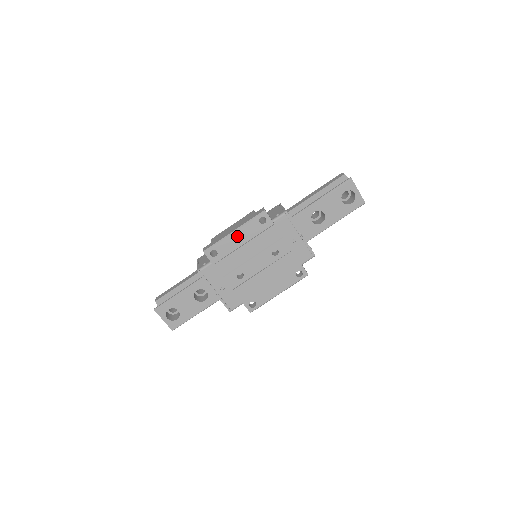
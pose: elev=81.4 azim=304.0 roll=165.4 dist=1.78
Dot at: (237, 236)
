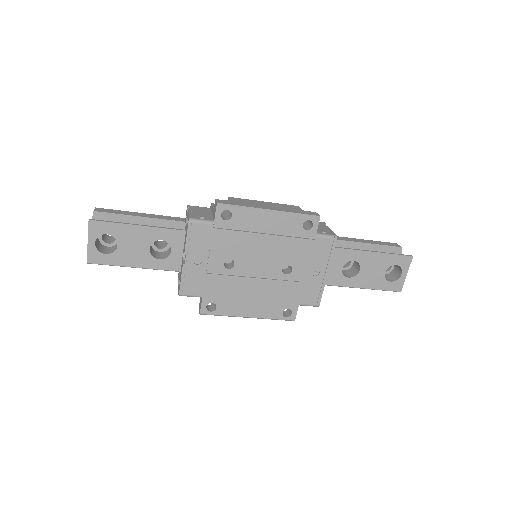
Dot at: (268, 218)
